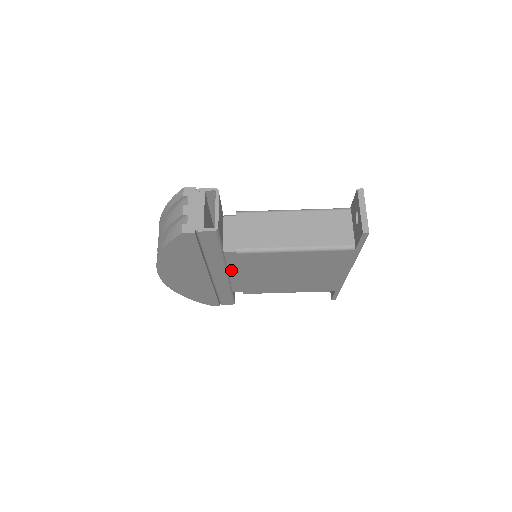
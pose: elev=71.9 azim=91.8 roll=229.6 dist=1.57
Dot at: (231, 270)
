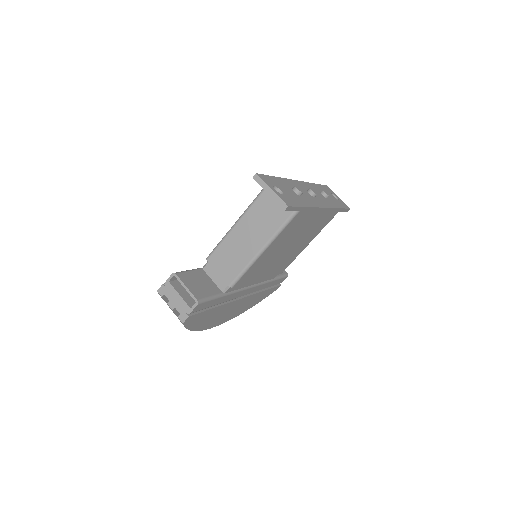
Dot at: (249, 284)
